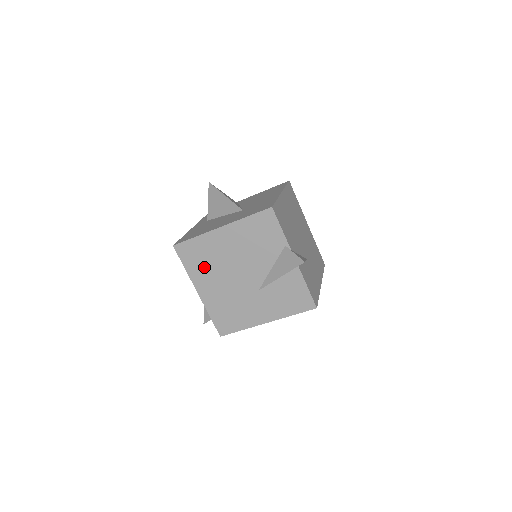
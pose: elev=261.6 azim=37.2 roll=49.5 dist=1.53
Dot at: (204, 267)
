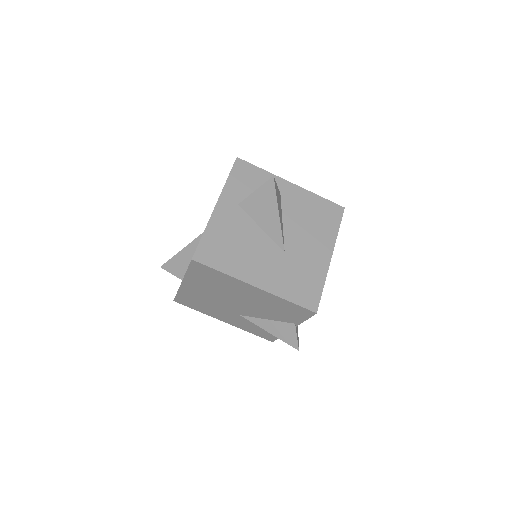
Dot at: (207, 283)
